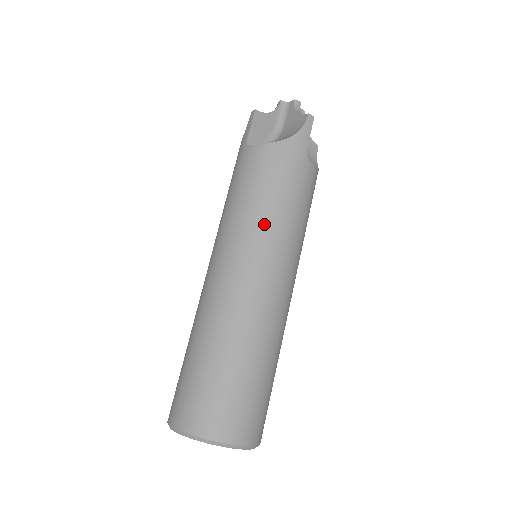
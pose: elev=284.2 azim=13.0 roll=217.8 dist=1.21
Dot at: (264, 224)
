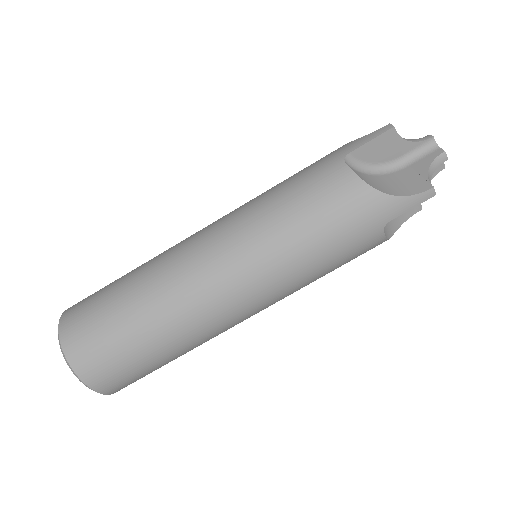
Dot at: (277, 251)
